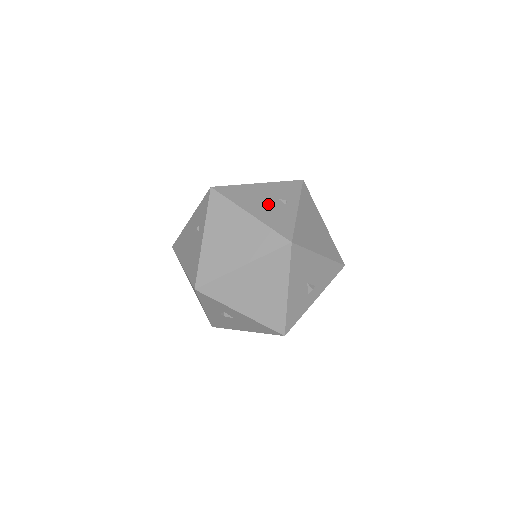
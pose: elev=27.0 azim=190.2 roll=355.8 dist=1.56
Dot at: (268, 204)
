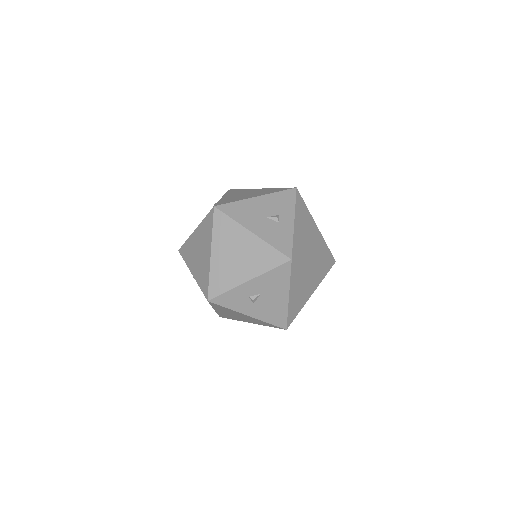
Dot at: occluded
